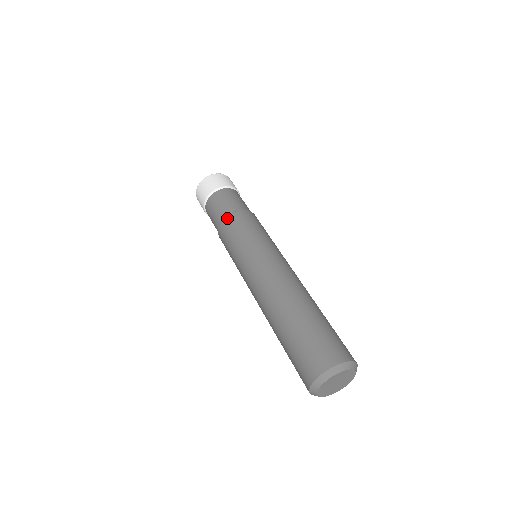
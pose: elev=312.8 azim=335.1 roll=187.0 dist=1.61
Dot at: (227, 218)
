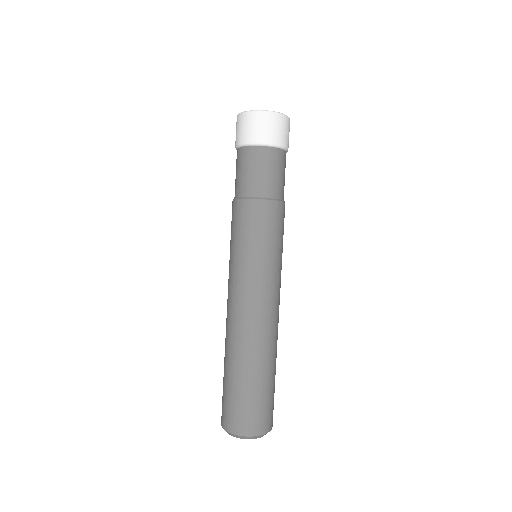
Dot at: (264, 202)
